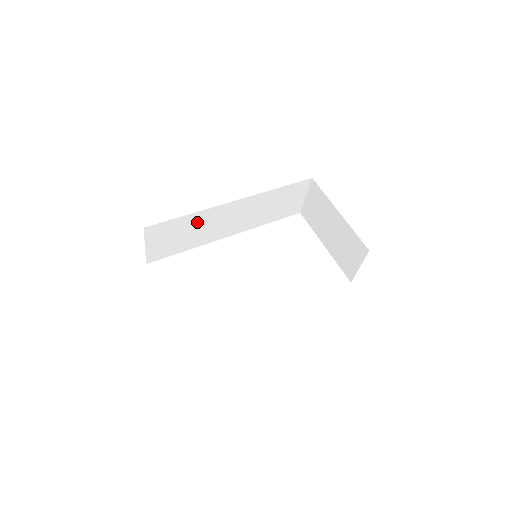
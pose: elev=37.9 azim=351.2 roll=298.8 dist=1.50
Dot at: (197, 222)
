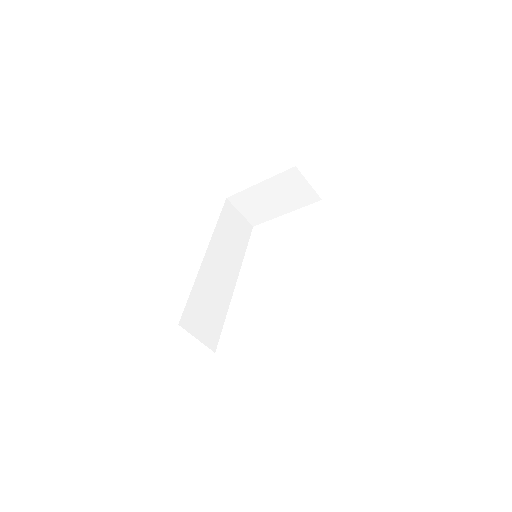
Dot at: (204, 290)
